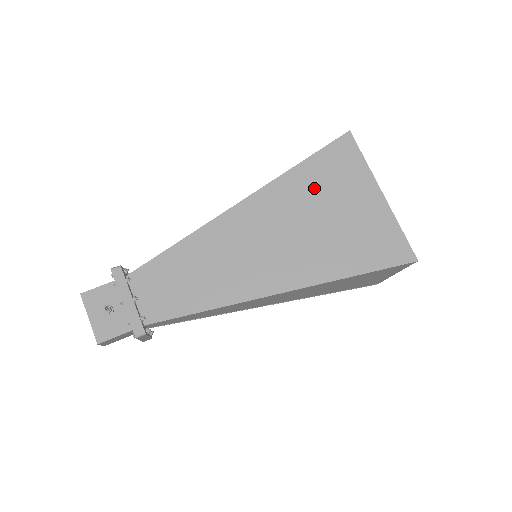
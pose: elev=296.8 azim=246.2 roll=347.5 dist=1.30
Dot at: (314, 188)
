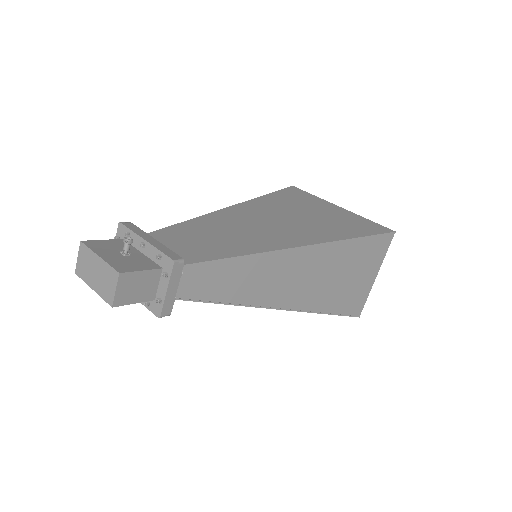
Dot at: (288, 203)
